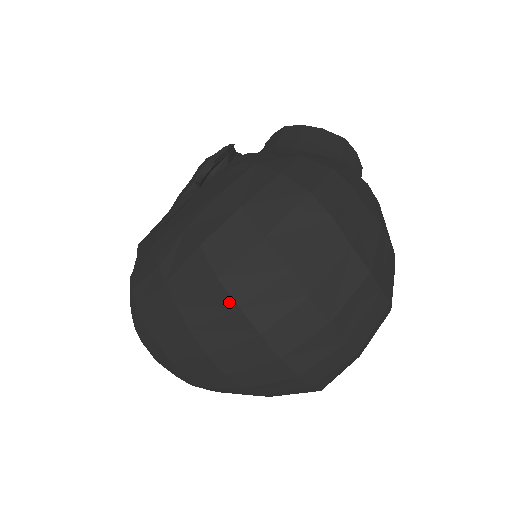
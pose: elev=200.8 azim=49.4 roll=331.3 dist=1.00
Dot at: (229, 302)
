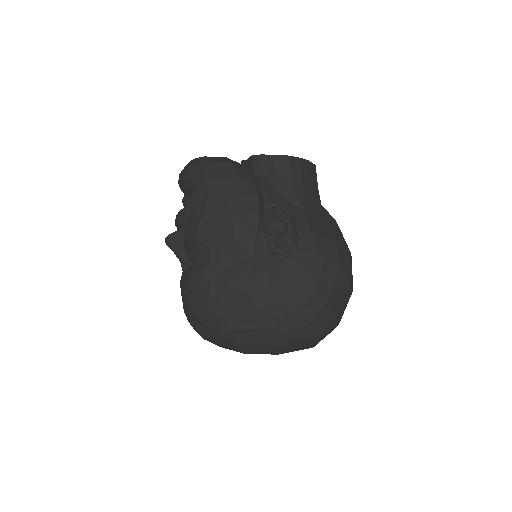
Dot at: (311, 343)
